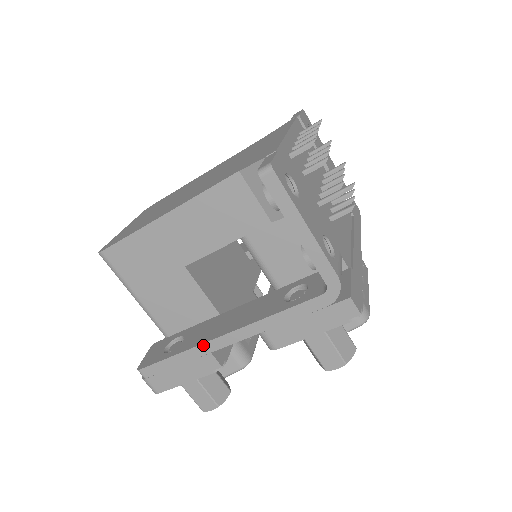
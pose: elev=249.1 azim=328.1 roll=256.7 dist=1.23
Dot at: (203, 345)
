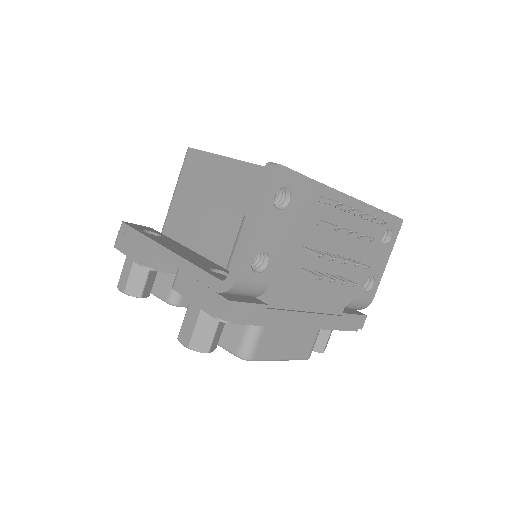
Dot at: (154, 242)
